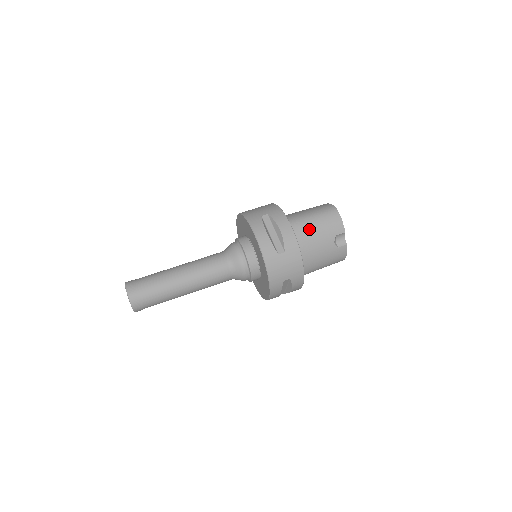
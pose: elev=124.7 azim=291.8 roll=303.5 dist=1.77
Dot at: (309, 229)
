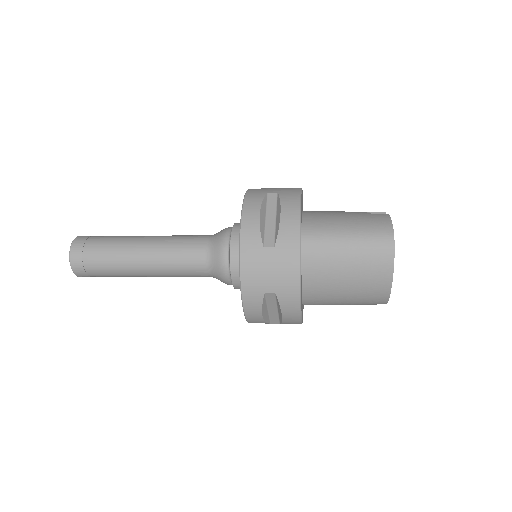
Dot at: occluded
